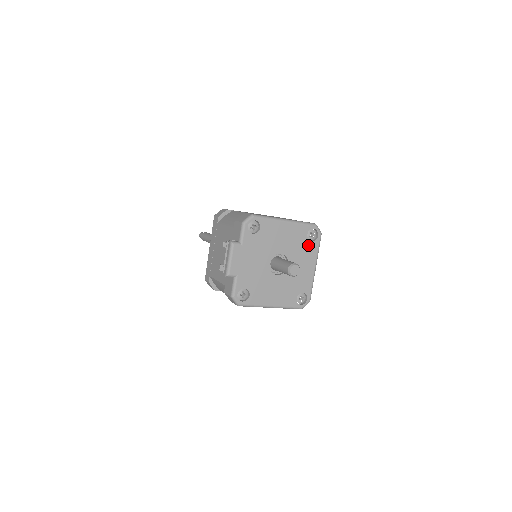
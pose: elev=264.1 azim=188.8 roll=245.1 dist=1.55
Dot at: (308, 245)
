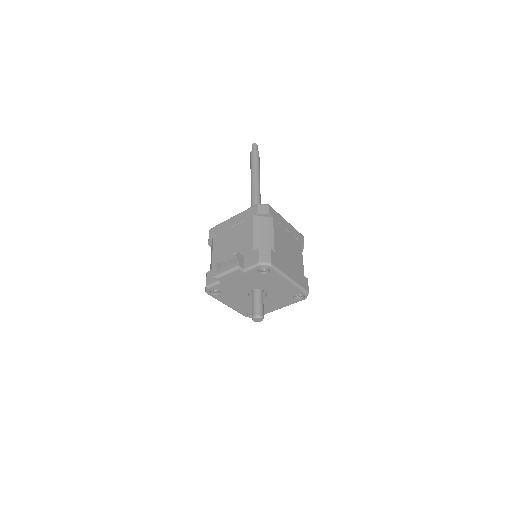
Dot at: (289, 298)
